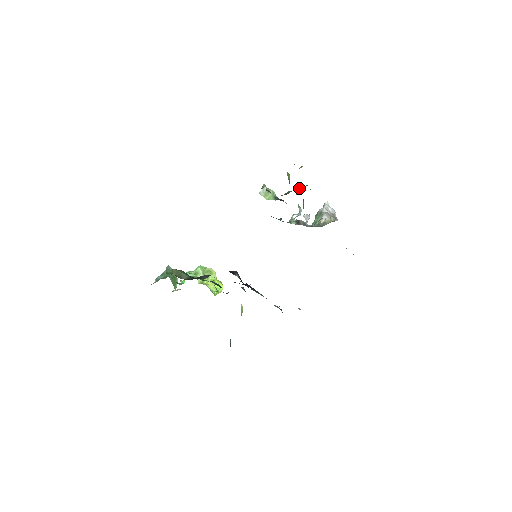
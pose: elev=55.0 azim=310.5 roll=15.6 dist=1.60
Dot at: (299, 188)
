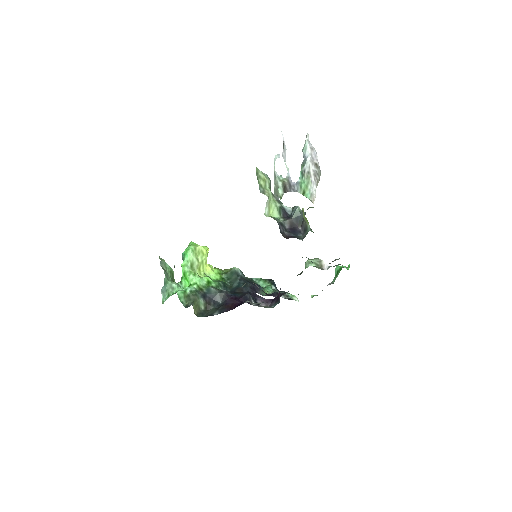
Dot at: occluded
